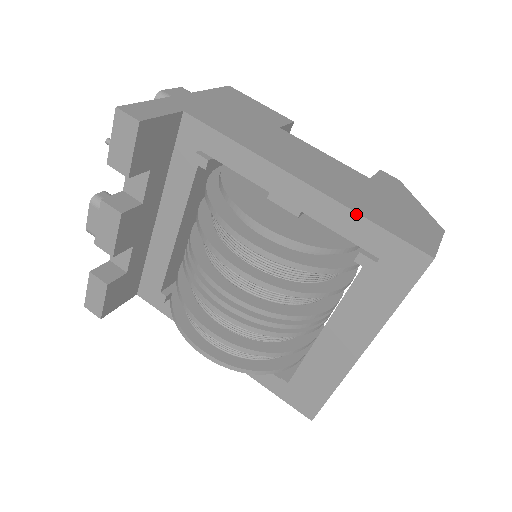
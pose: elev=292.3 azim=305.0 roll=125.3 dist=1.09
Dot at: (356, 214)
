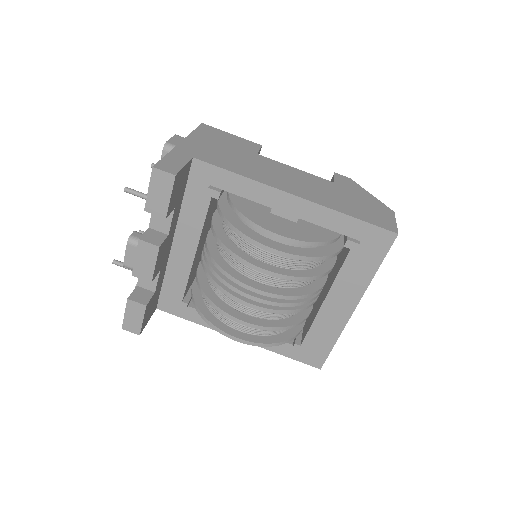
Dot at: (341, 214)
